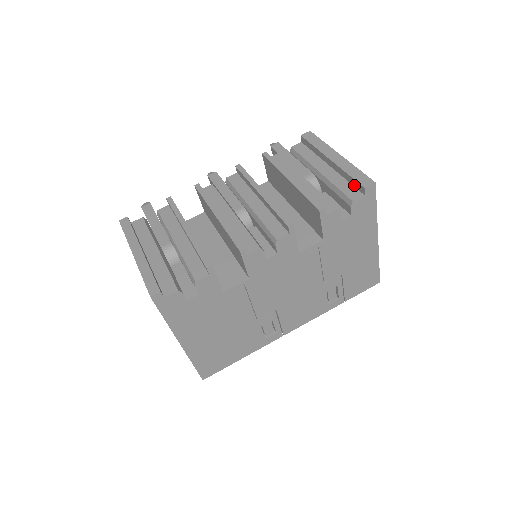
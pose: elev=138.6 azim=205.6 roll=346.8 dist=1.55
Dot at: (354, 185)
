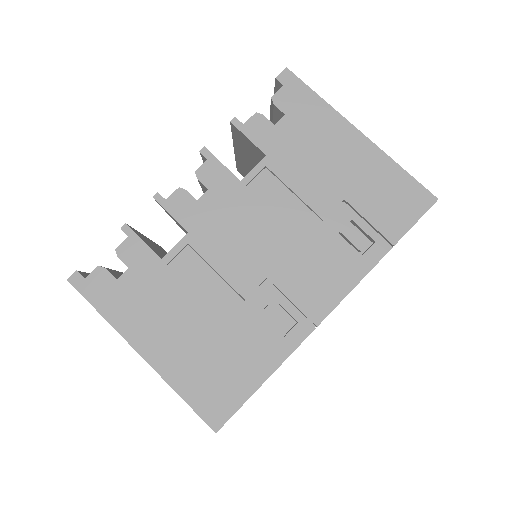
Dot at: occluded
